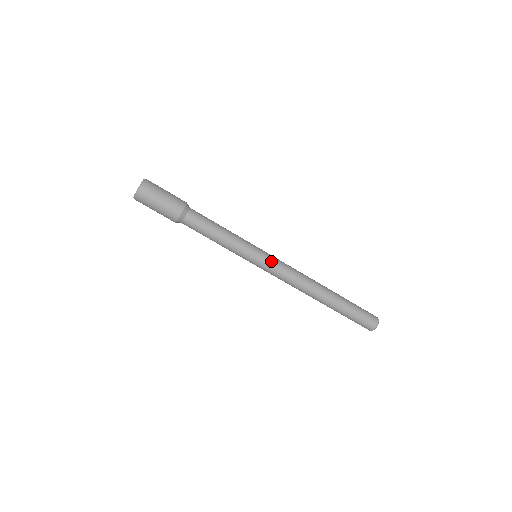
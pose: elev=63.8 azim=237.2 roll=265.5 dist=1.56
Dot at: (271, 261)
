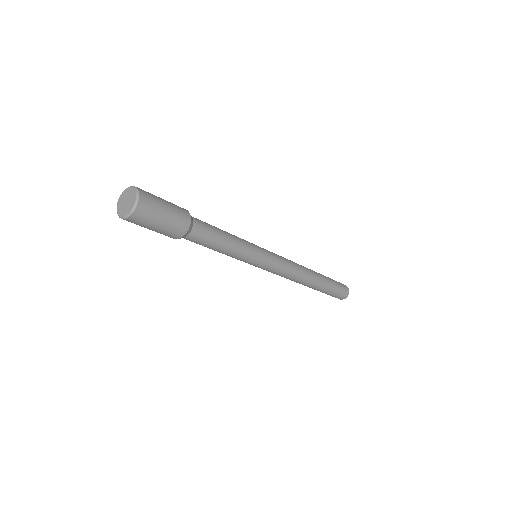
Dot at: (273, 263)
